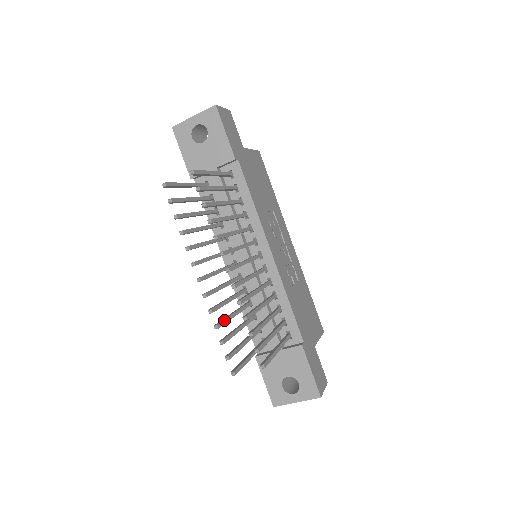
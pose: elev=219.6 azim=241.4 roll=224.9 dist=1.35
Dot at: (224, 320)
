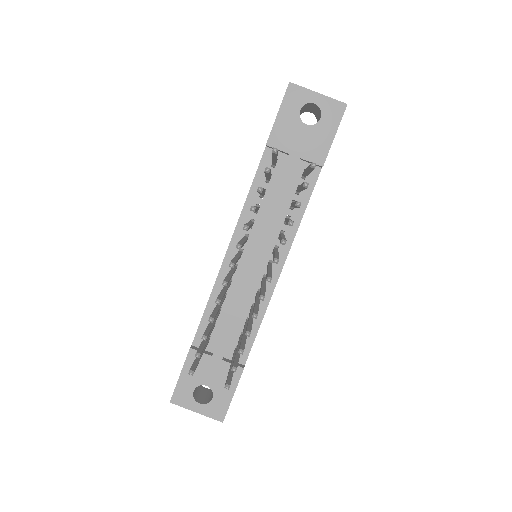
Dot at: (216, 314)
